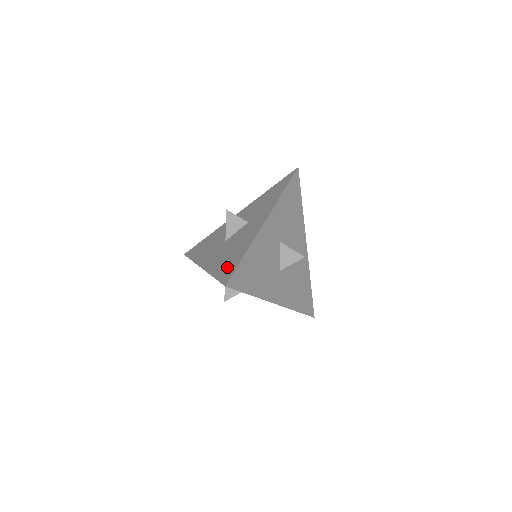
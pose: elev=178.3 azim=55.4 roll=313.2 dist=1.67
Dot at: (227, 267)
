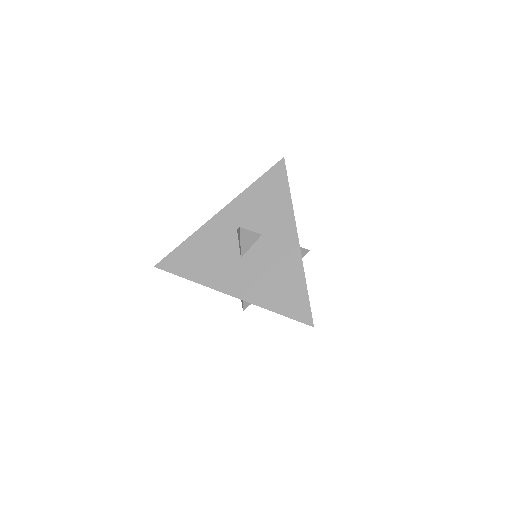
Dot at: (290, 301)
